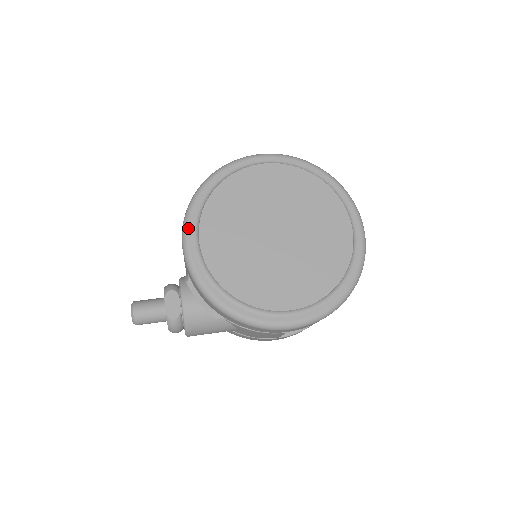
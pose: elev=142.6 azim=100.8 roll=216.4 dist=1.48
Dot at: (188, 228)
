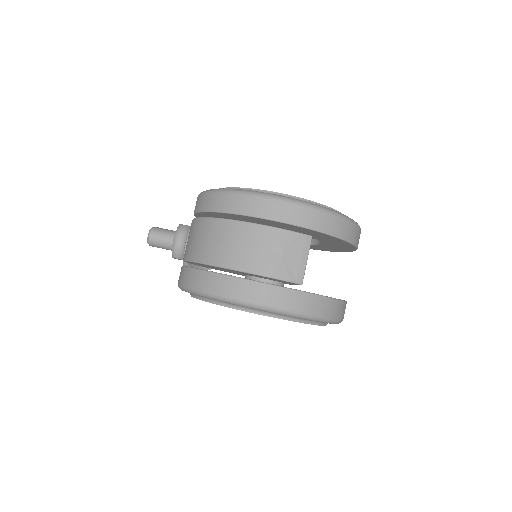
Dot at: occluded
